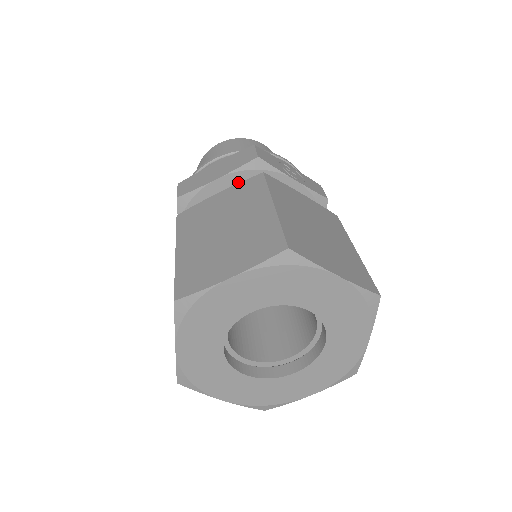
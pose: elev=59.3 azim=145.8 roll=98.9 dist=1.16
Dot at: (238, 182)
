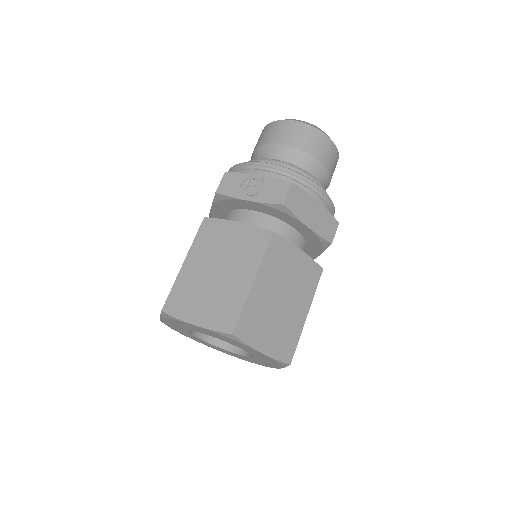
Dot at: (222, 208)
